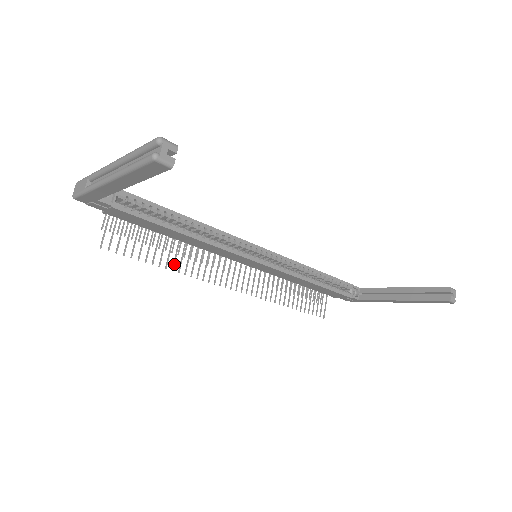
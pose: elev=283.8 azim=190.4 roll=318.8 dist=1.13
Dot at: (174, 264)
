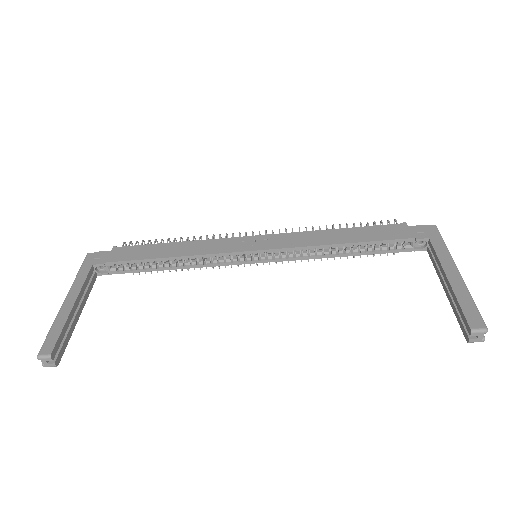
Dot at: occluded
